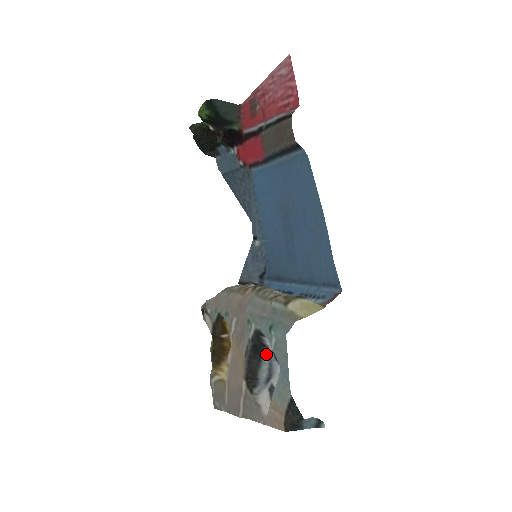
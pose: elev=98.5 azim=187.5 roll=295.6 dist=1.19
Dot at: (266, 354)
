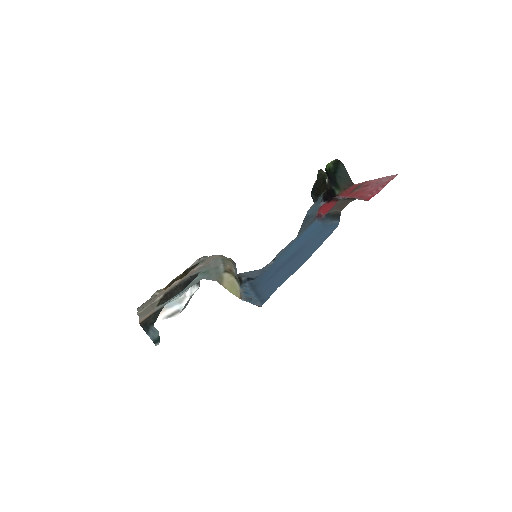
Dot at: occluded
